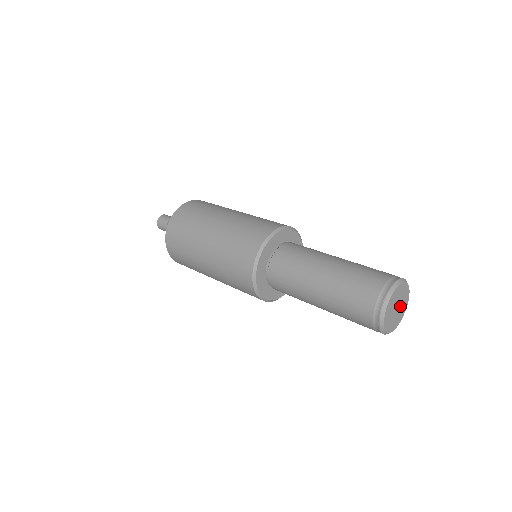
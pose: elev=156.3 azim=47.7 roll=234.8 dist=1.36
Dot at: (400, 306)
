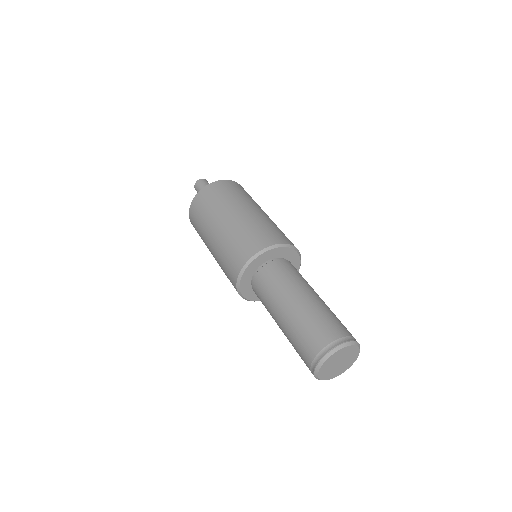
Dot at: (345, 359)
